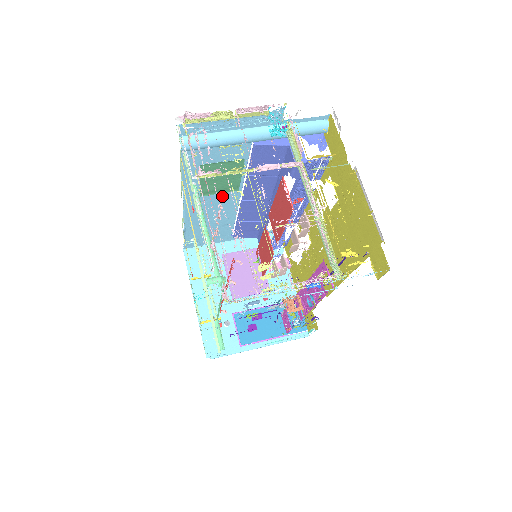
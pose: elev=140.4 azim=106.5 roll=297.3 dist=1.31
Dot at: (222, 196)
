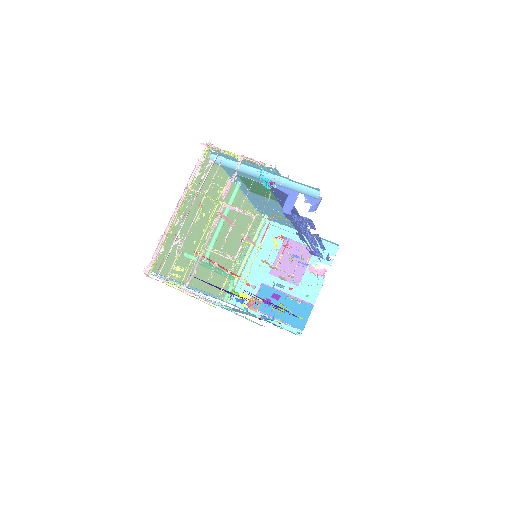
Dot at: (269, 199)
